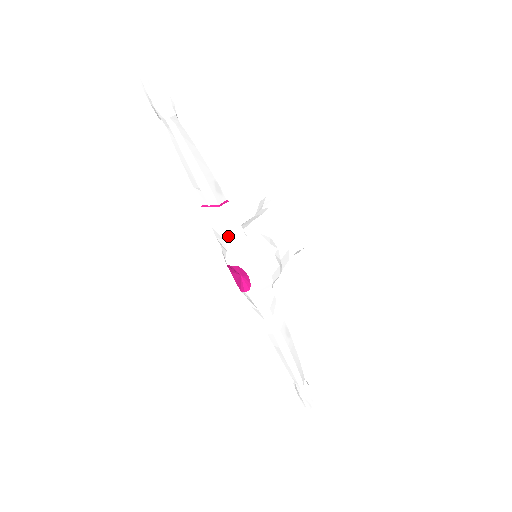
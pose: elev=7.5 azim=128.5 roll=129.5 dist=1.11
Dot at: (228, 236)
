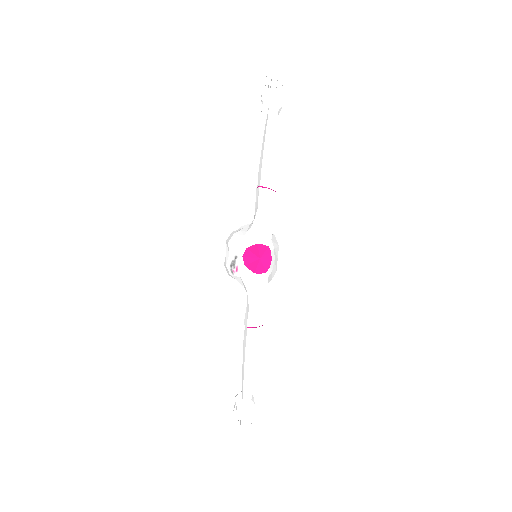
Dot at: (270, 219)
